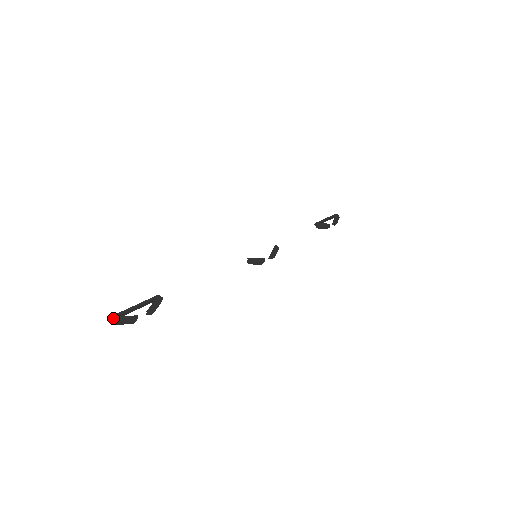
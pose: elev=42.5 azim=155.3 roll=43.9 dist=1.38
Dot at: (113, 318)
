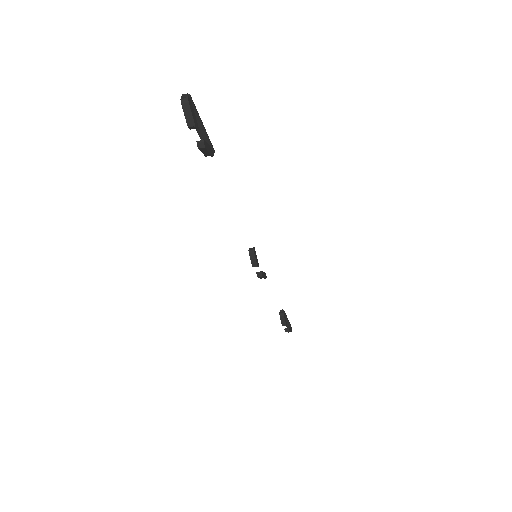
Dot at: (189, 96)
